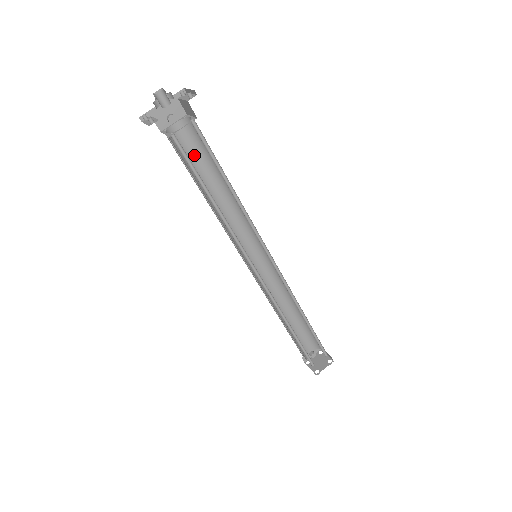
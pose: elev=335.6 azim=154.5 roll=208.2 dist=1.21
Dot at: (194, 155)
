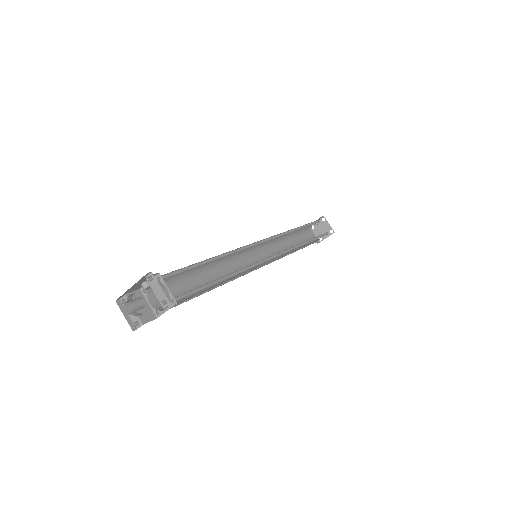
Dot at: occluded
